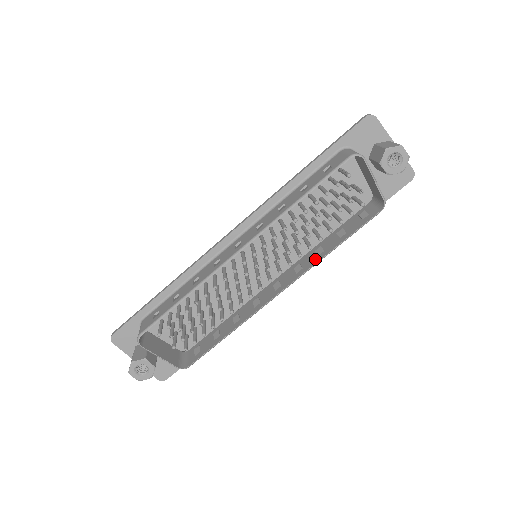
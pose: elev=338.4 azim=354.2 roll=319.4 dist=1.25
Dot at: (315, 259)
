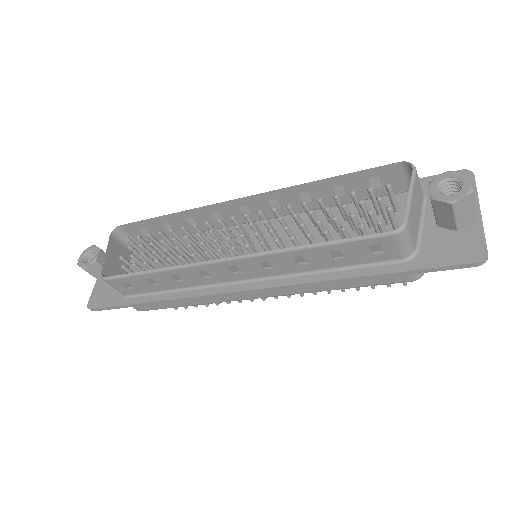
Dot at: (286, 253)
